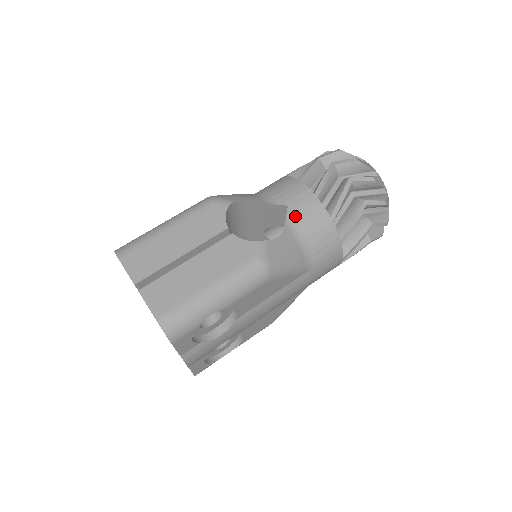
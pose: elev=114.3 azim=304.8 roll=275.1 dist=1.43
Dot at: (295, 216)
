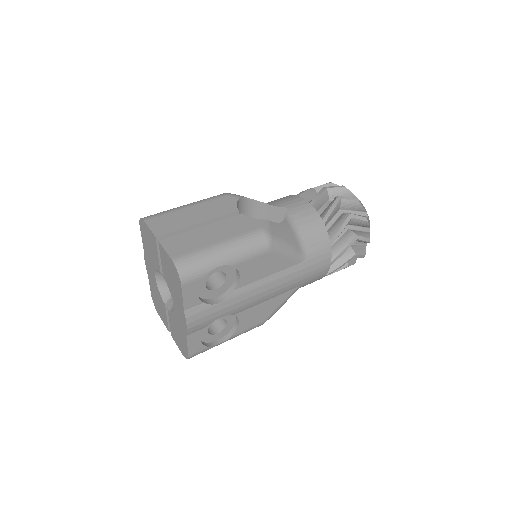
Dot at: (293, 215)
